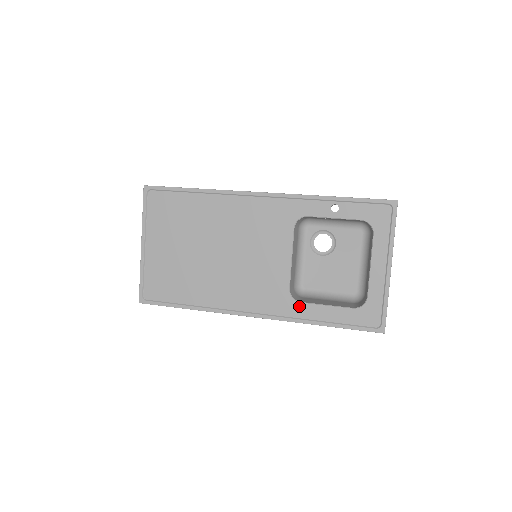
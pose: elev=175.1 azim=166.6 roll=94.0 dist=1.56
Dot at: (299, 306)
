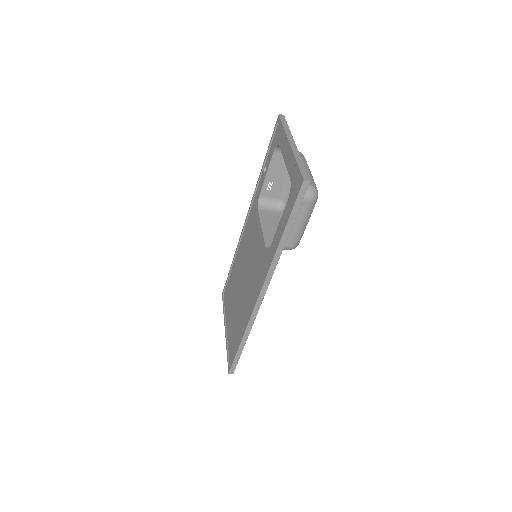
Dot at: (271, 248)
